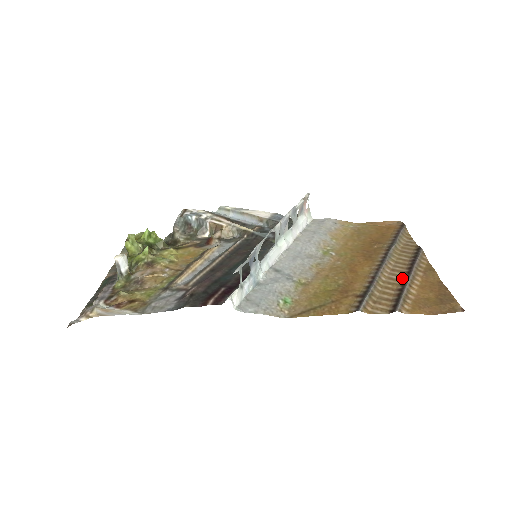
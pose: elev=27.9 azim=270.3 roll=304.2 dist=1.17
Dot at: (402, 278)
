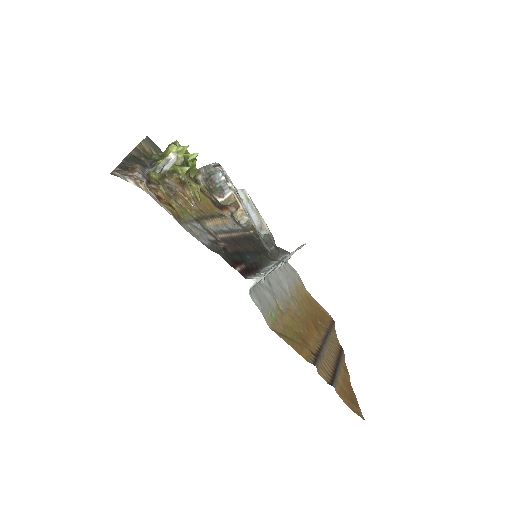
Dot at: (334, 363)
